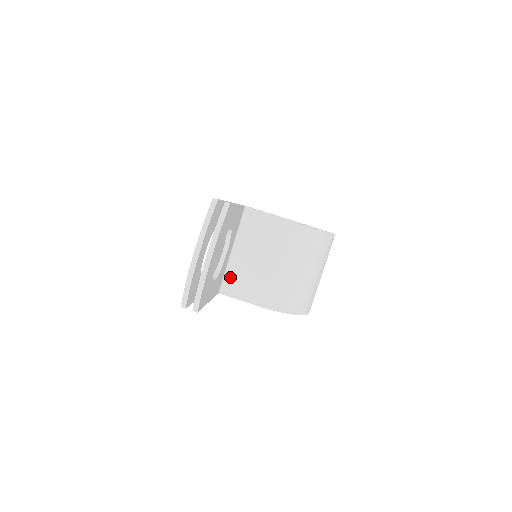
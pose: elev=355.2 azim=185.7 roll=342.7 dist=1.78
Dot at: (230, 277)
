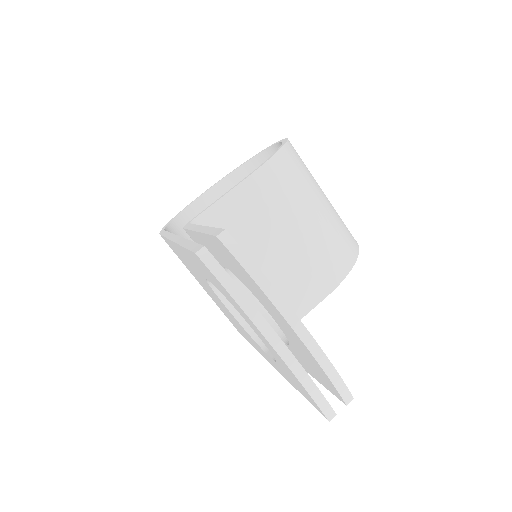
Dot at: occluded
